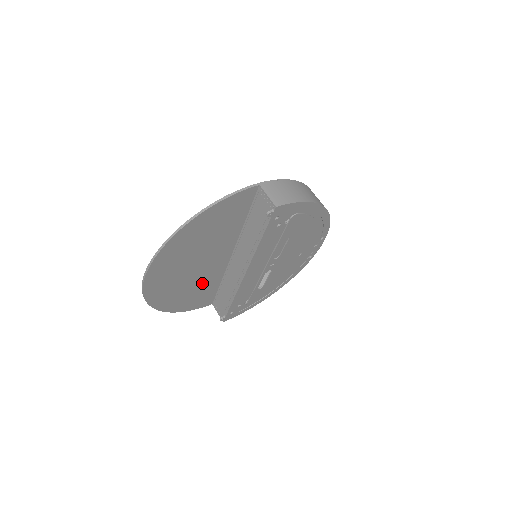
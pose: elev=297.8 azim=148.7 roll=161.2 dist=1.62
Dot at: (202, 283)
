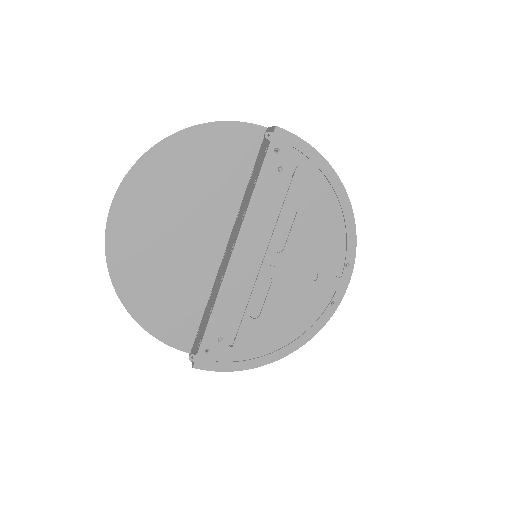
Dot at: (182, 280)
